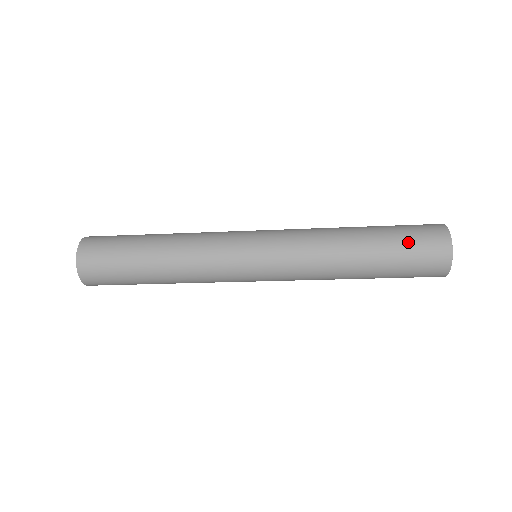
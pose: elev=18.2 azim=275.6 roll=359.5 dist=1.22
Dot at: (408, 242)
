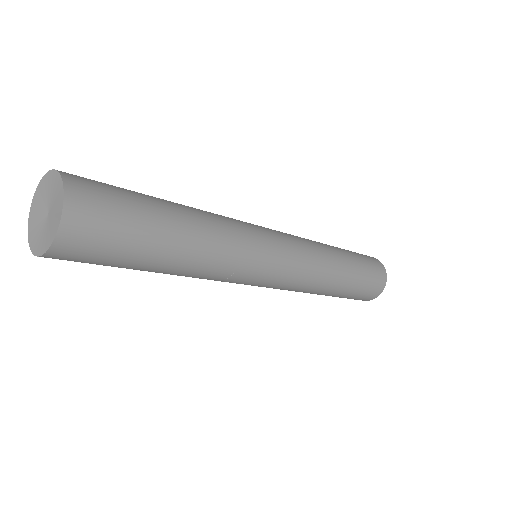
Dot at: (360, 294)
